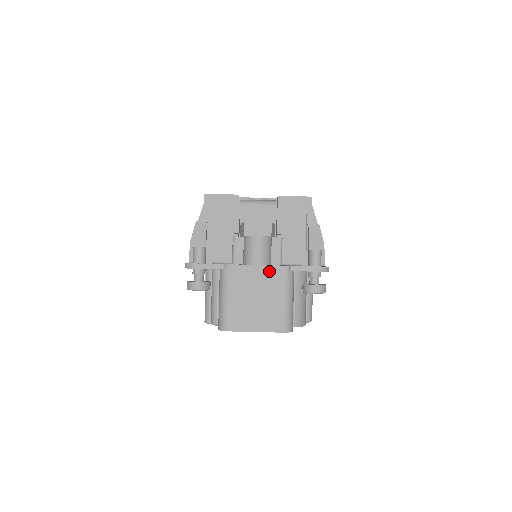
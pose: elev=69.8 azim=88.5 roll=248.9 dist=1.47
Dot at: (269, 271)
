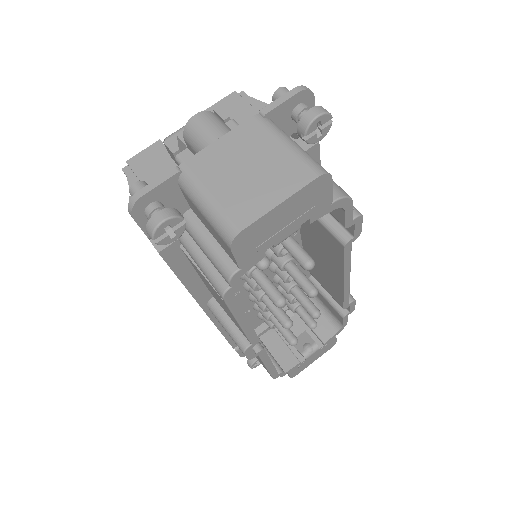
Dot at: (238, 134)
